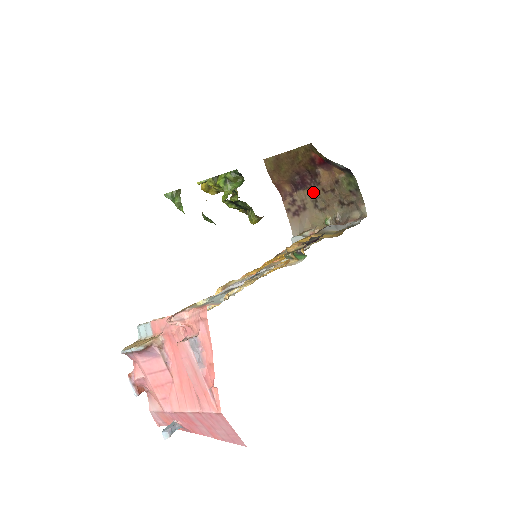
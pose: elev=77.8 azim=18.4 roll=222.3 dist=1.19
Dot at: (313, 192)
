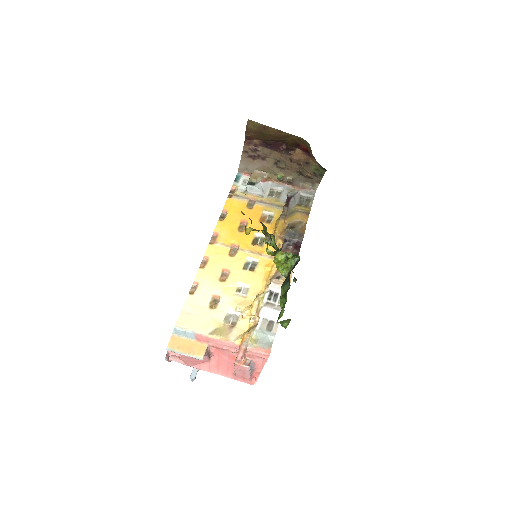
Dot at: (280, 155)
